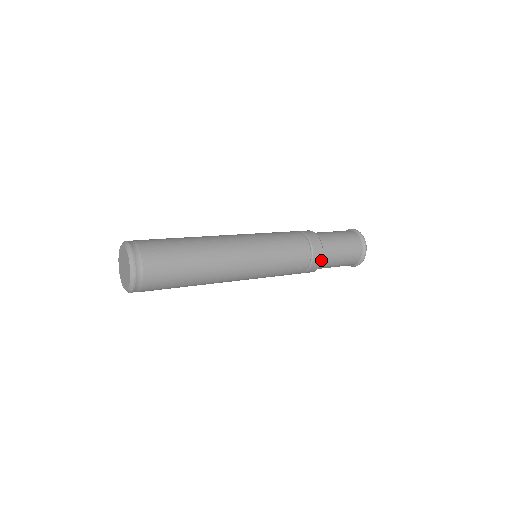
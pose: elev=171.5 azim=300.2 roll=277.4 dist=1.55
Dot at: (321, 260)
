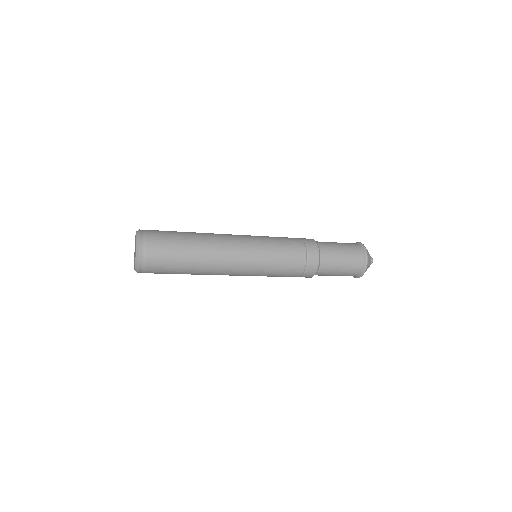
Dot at: (317, 266)
